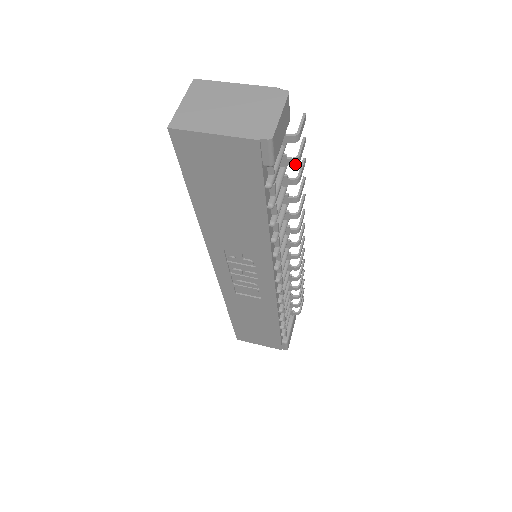
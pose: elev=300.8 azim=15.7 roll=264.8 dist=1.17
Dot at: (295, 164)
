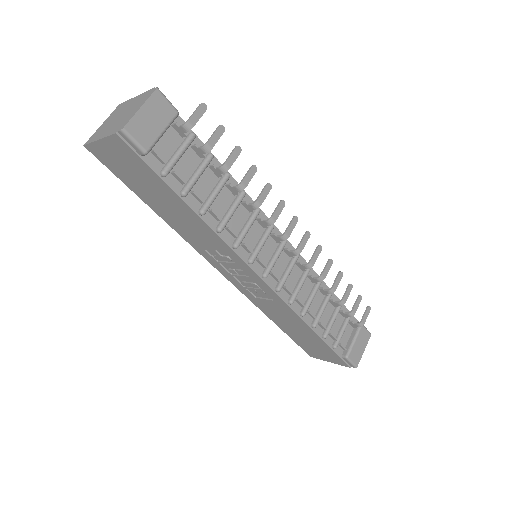
Dot at: (207, 152)
